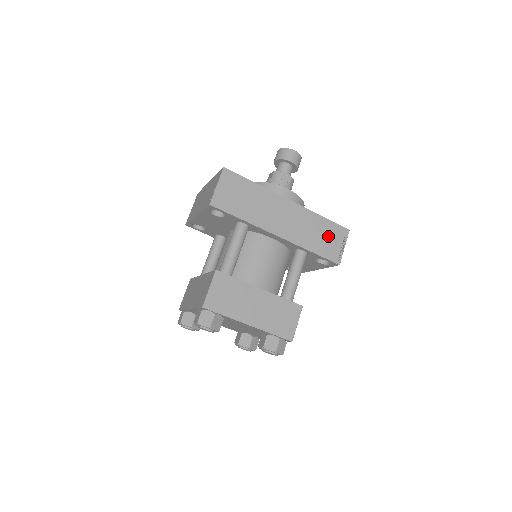
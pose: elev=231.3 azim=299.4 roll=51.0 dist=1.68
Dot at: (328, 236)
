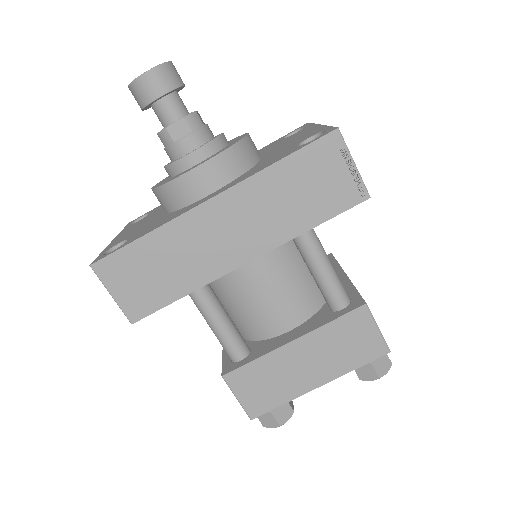
Dot at: (313, 179)
